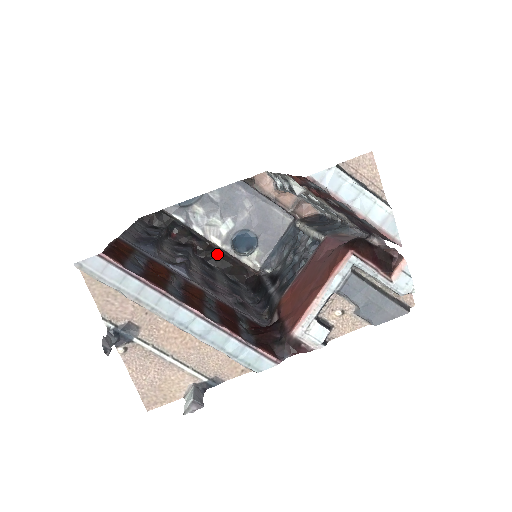
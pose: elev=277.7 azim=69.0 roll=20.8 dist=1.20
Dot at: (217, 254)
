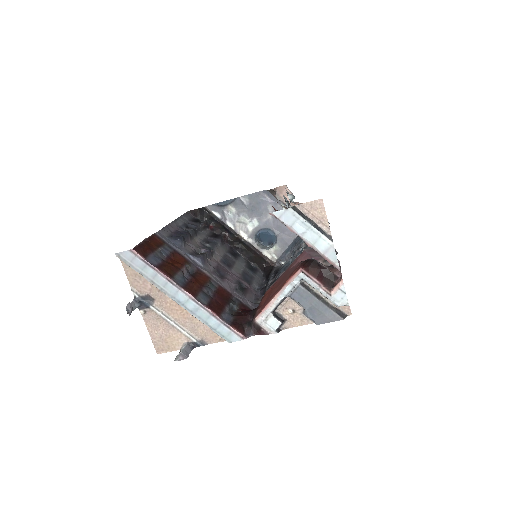
Dot at: (243, 245)
